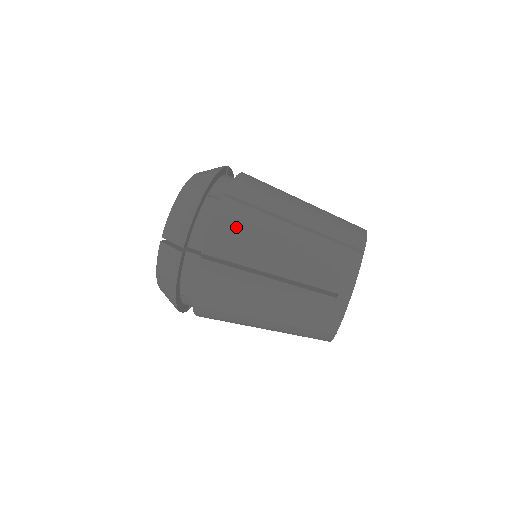
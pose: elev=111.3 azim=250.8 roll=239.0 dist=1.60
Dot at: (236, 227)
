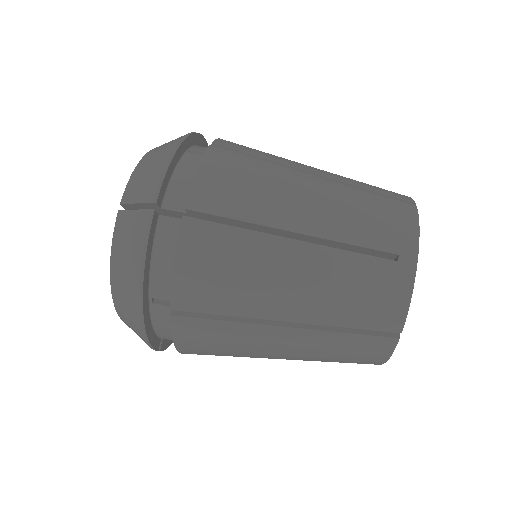
Dot at: (234, 173)
